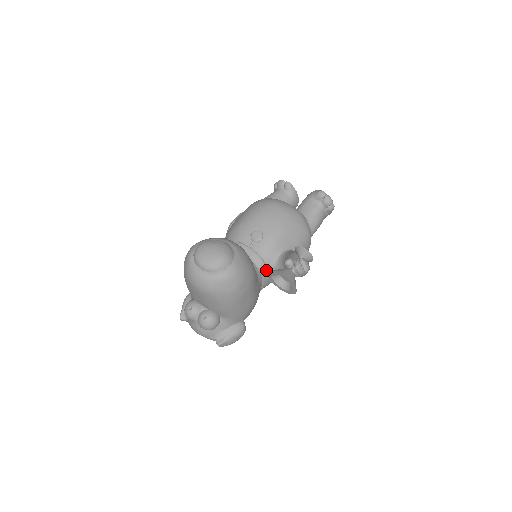
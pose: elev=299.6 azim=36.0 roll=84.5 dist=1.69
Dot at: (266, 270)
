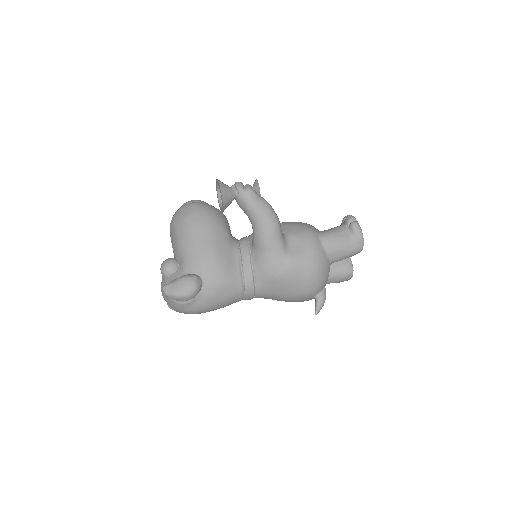
Dot at: (245, 243)
